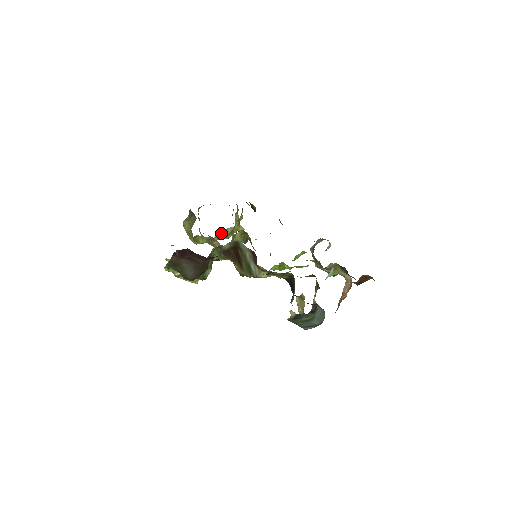
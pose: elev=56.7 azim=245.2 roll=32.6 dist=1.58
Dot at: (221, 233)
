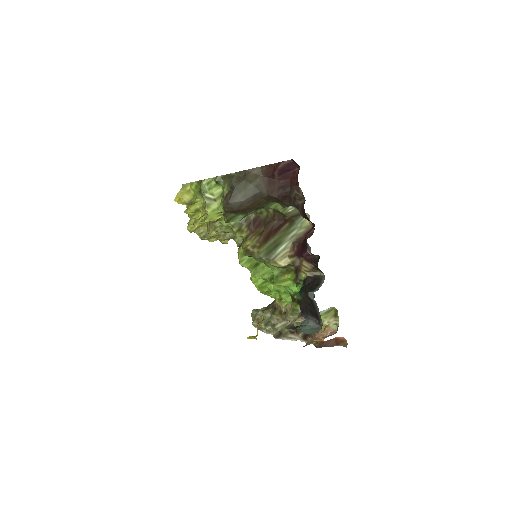
Dot at: occluded
